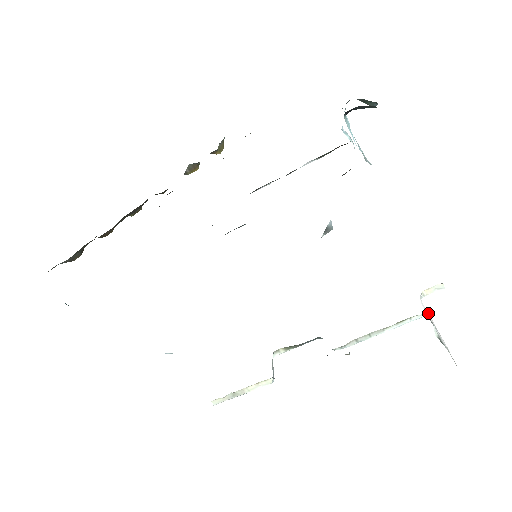
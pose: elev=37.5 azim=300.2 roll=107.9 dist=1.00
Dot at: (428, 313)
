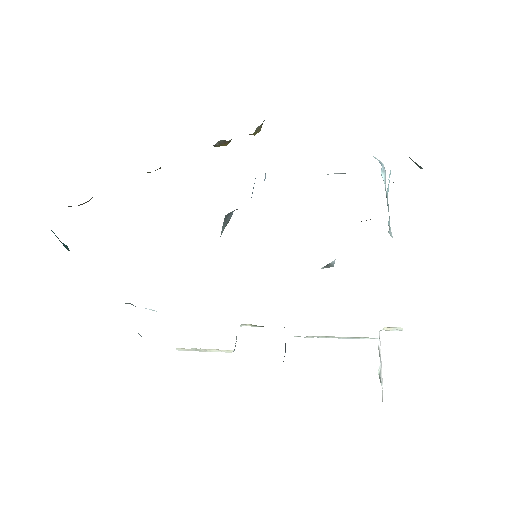
Dot at: (380, 343)
